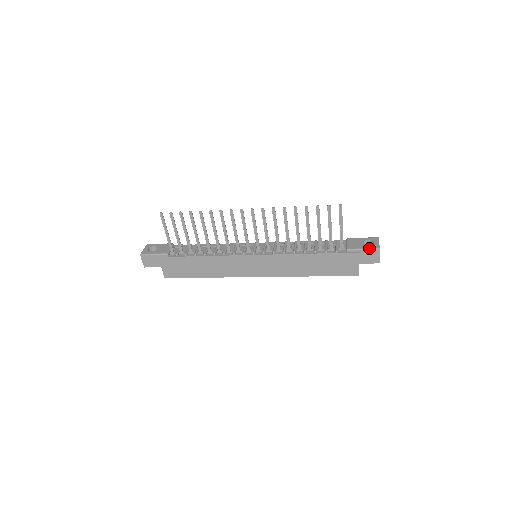
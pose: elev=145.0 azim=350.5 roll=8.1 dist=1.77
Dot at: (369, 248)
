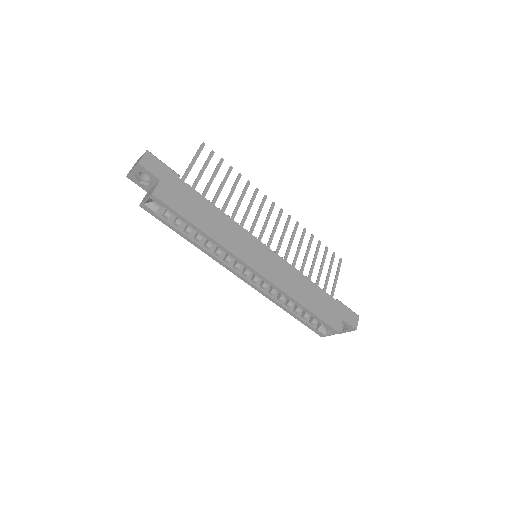
Dot at: occluded
